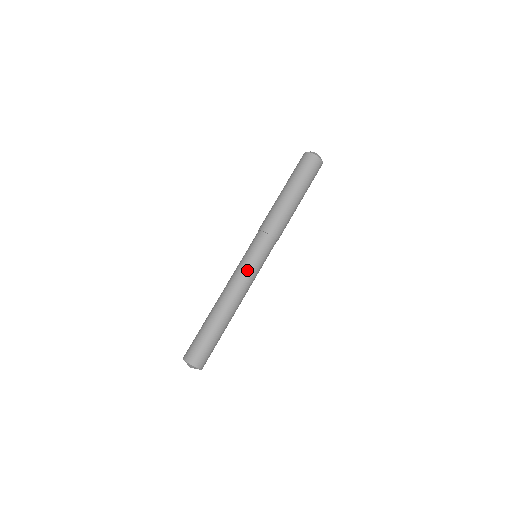
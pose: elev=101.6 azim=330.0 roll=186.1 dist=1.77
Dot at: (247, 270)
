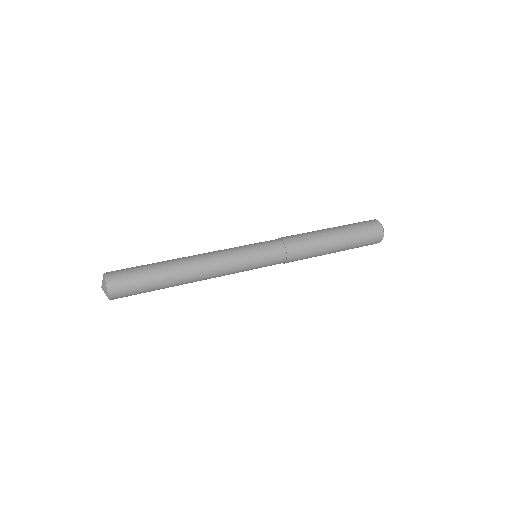
Dot at: (239, 259)
